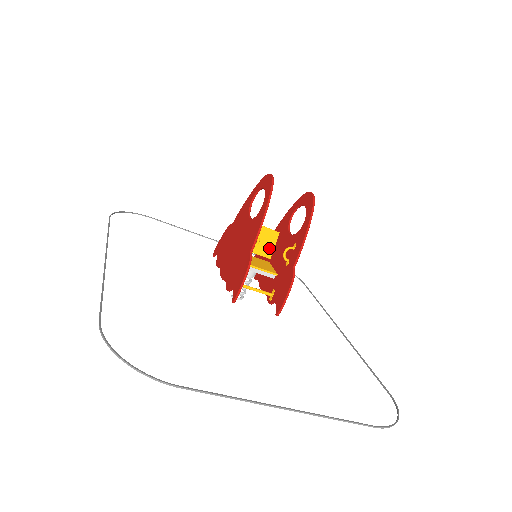
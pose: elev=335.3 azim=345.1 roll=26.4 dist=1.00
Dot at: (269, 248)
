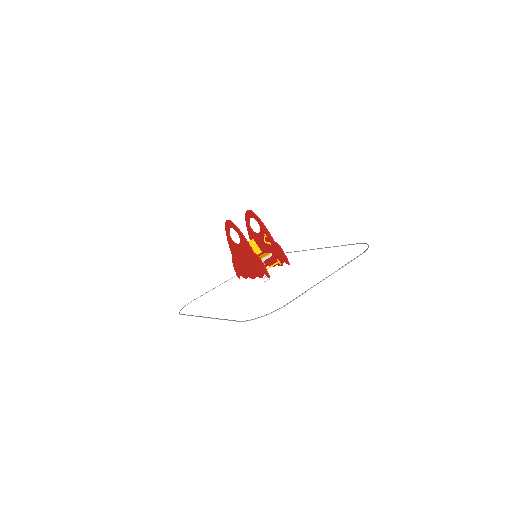
Dot at: (256, 249)
